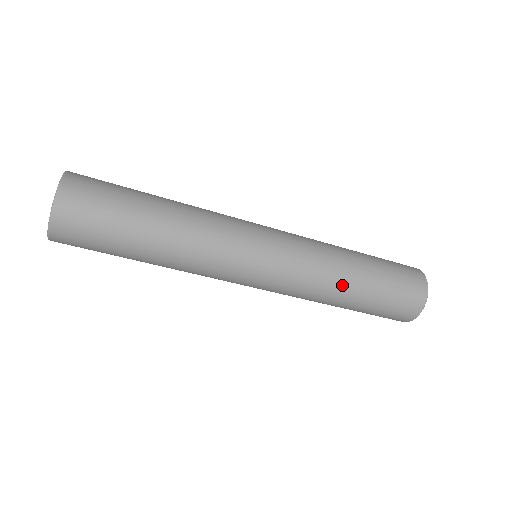
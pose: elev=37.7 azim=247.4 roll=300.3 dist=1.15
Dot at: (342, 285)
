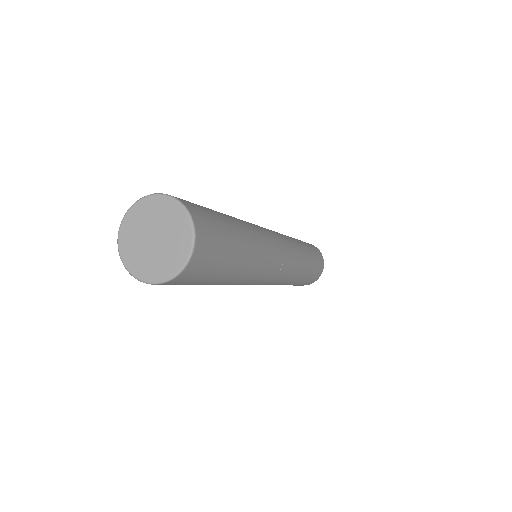
Dot at: (296, 280)
